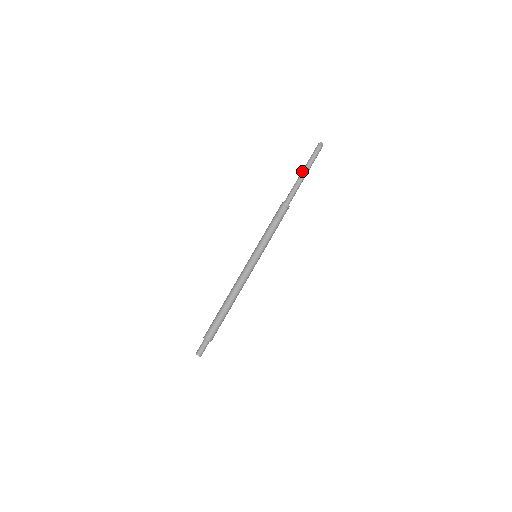
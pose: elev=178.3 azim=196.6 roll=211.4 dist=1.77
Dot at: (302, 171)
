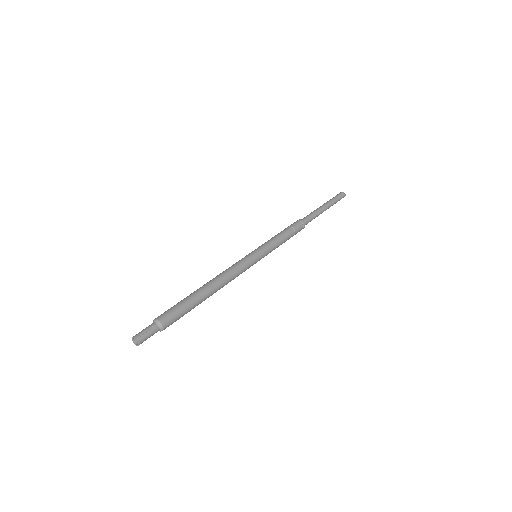
Dot at: (322, 205)
